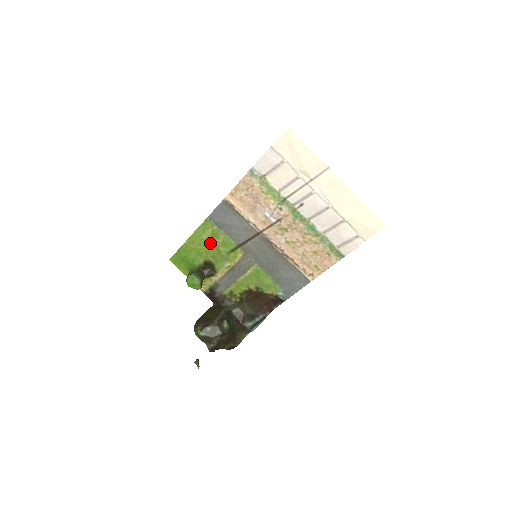
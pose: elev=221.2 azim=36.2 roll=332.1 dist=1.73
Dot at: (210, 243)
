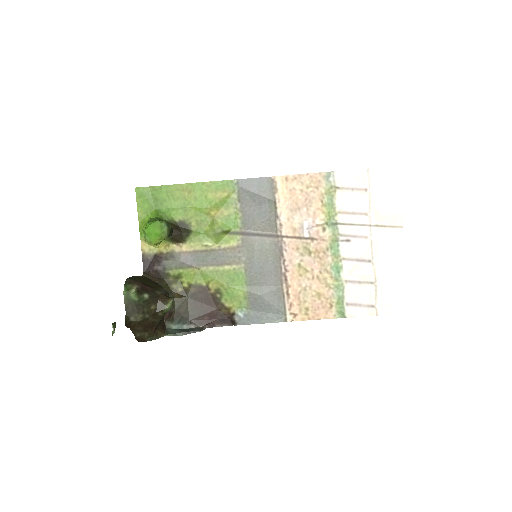
Dot at: (210, 207)
